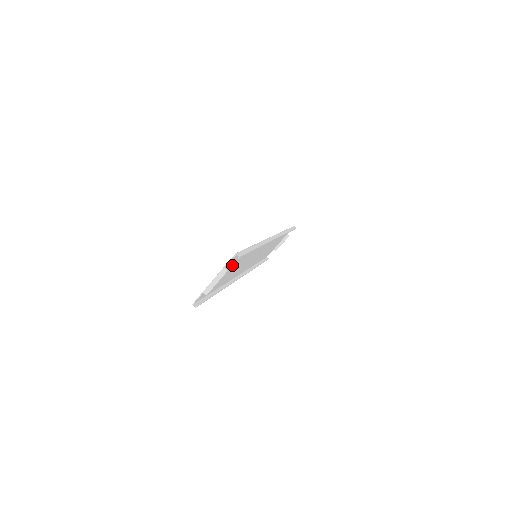
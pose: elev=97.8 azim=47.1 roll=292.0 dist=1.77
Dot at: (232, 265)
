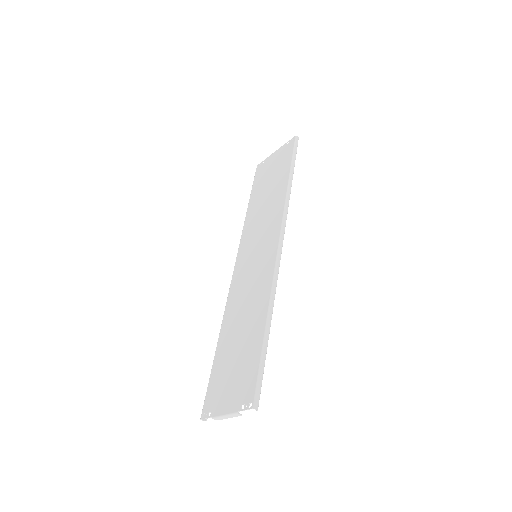
Dot at: (241, 368)
